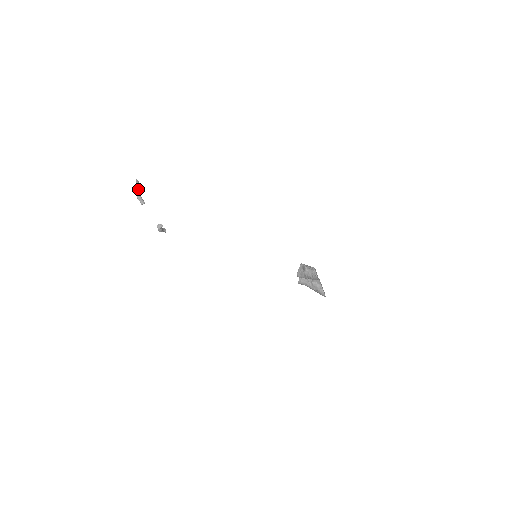
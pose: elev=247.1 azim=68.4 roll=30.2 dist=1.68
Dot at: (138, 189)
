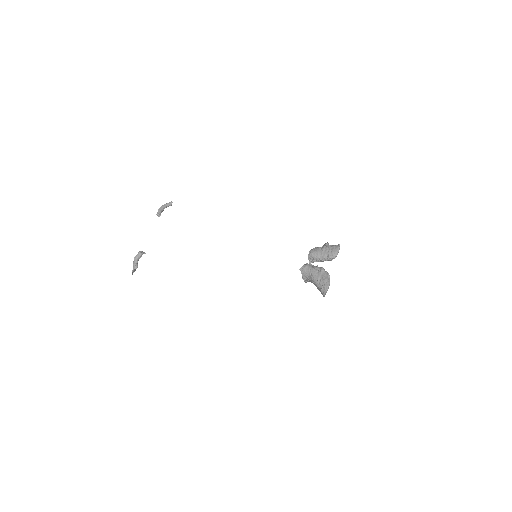
Dot at: (167, 205)
